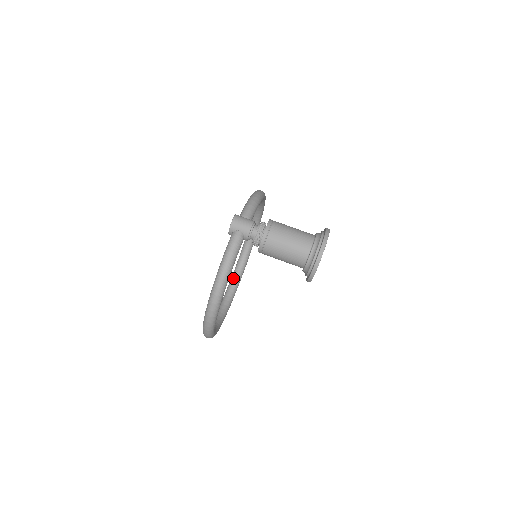
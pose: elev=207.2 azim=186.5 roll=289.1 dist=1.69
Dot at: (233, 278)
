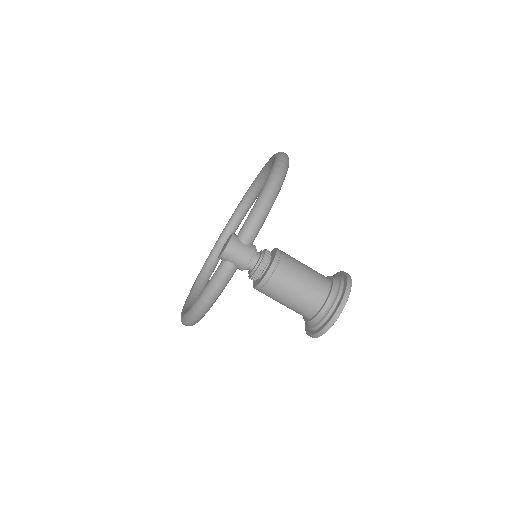
Dot at: (235, 215)
